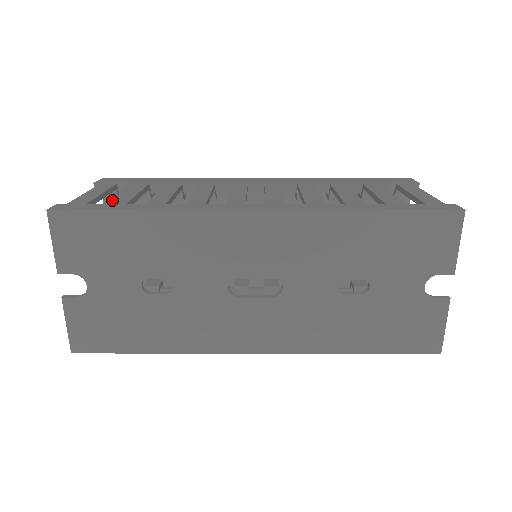
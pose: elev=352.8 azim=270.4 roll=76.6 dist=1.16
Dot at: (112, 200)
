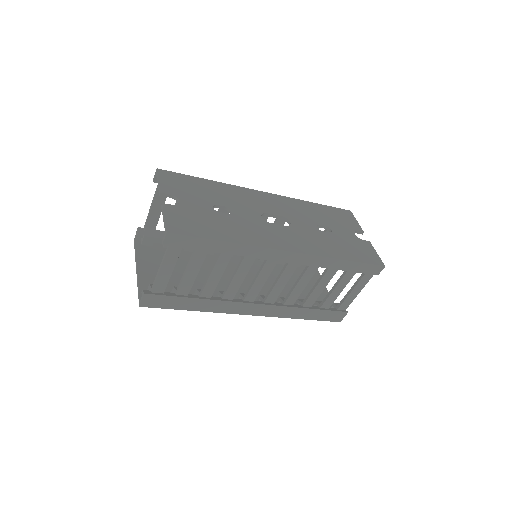
Dot at: occluded
